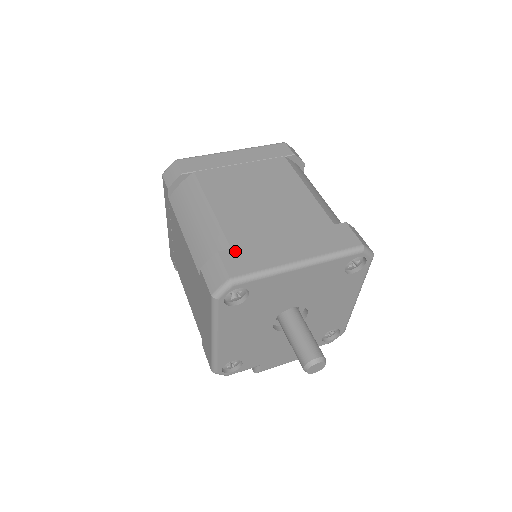
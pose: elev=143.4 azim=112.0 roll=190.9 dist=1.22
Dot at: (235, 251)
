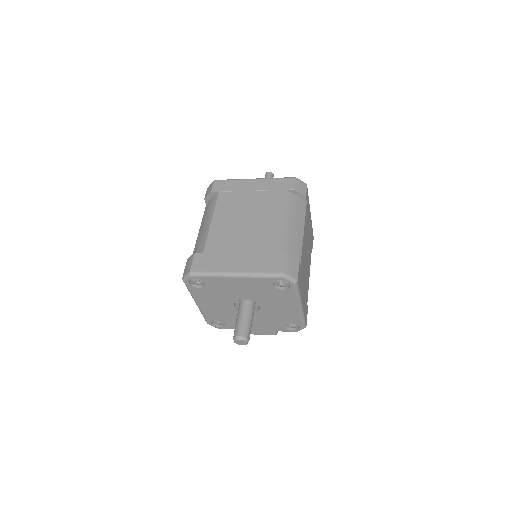
Dot at: (204, 255)
